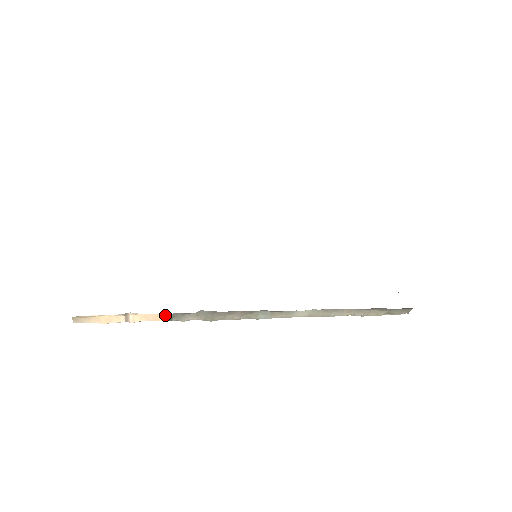
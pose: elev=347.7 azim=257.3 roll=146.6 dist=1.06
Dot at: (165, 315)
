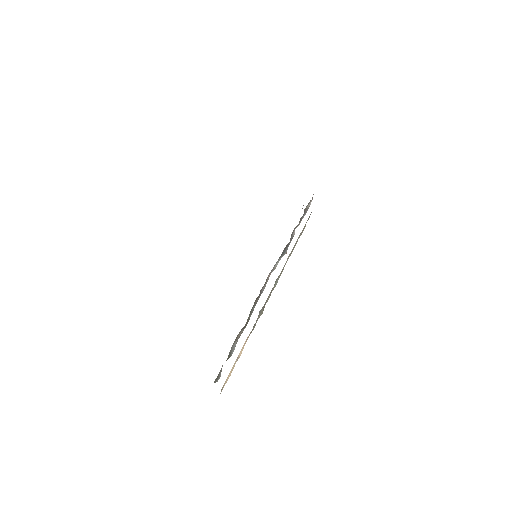
Dot at: (249, 334)
